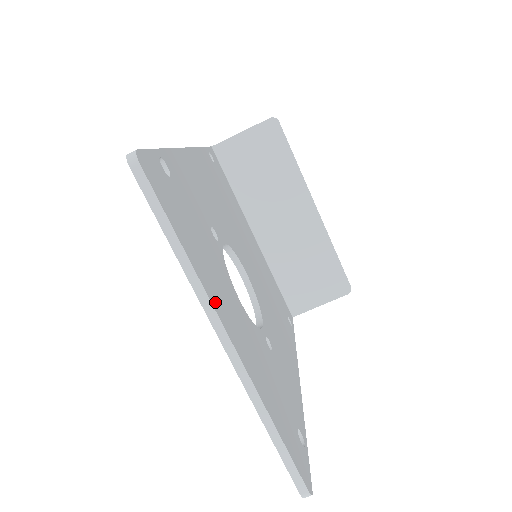
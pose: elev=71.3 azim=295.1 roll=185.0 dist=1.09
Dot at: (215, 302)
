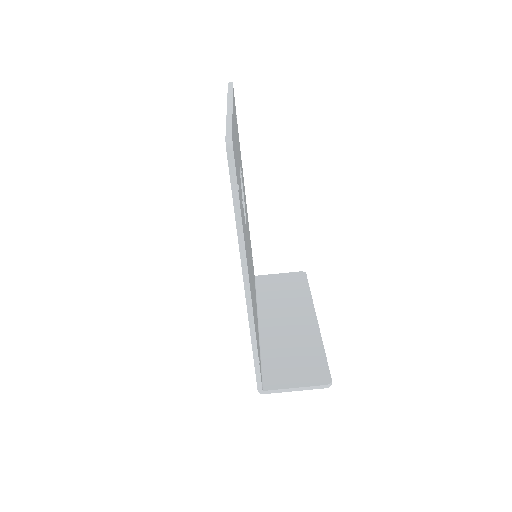
Dot at: (233, 106)
